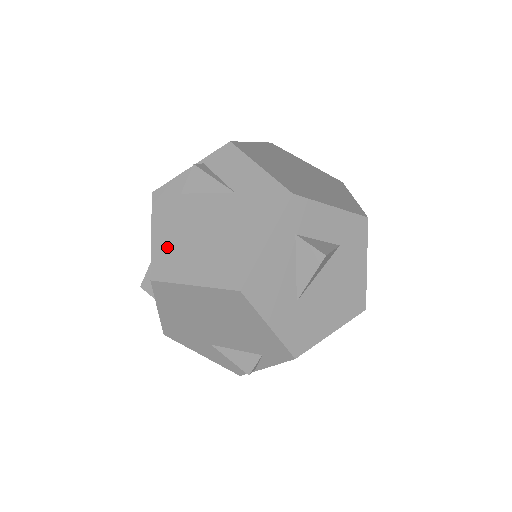
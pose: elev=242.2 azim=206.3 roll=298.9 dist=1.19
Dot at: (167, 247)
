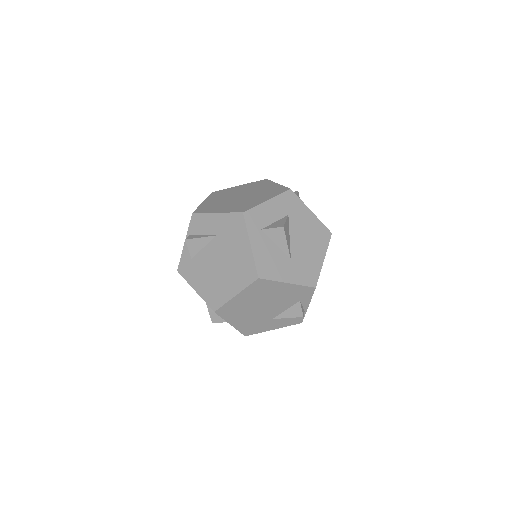
Dot at: (208, 290)
